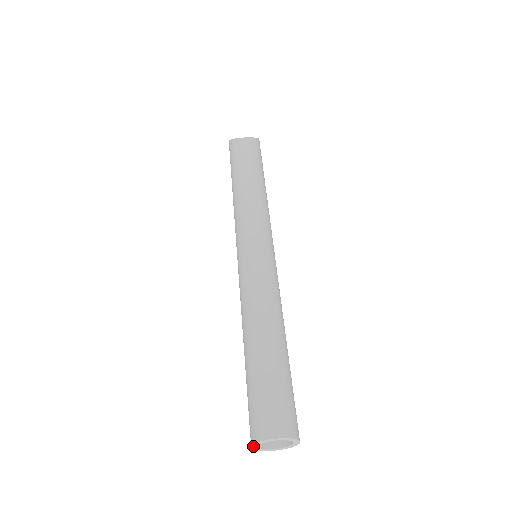
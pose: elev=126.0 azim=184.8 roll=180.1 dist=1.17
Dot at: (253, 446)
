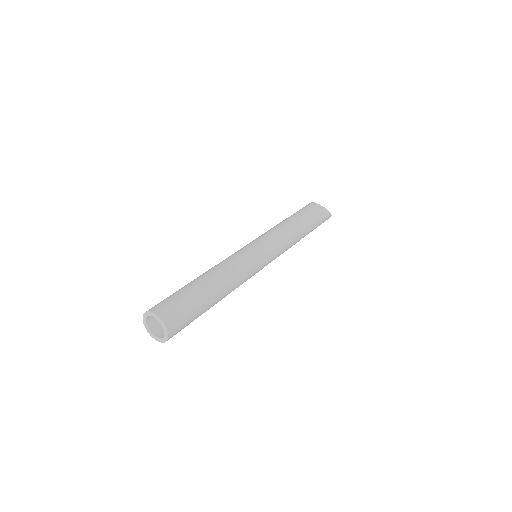
Dot at: (144, 318)
